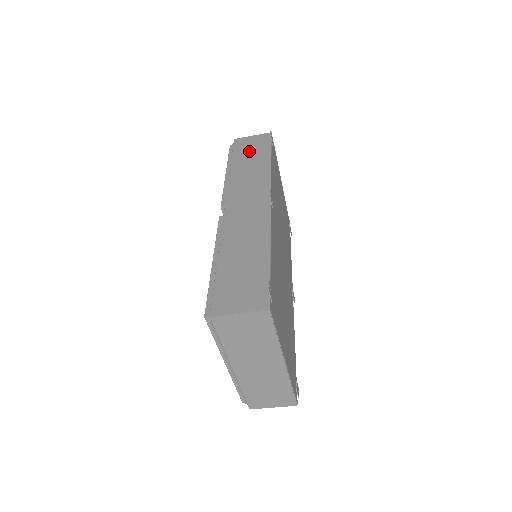
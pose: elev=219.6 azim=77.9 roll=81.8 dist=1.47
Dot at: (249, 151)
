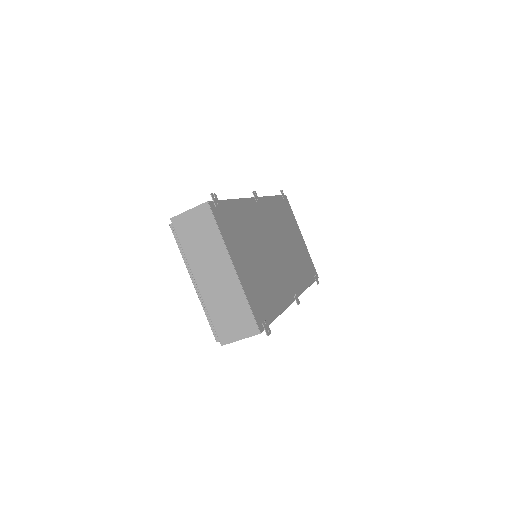
Dot at: occluded
